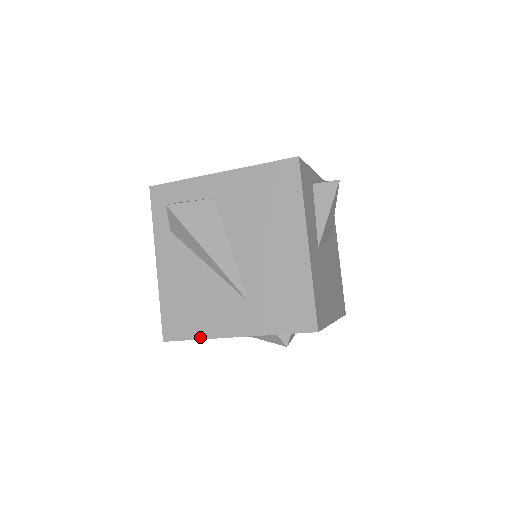
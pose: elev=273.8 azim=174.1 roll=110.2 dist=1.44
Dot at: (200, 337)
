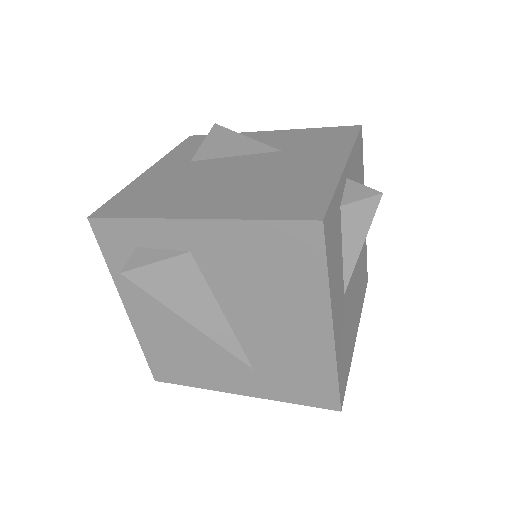
Dot at: (198, 386)
